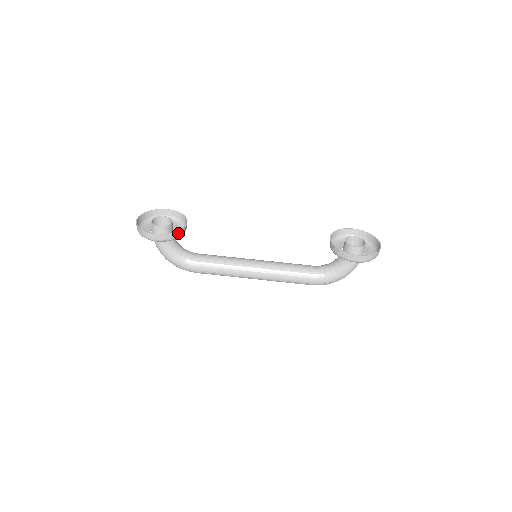
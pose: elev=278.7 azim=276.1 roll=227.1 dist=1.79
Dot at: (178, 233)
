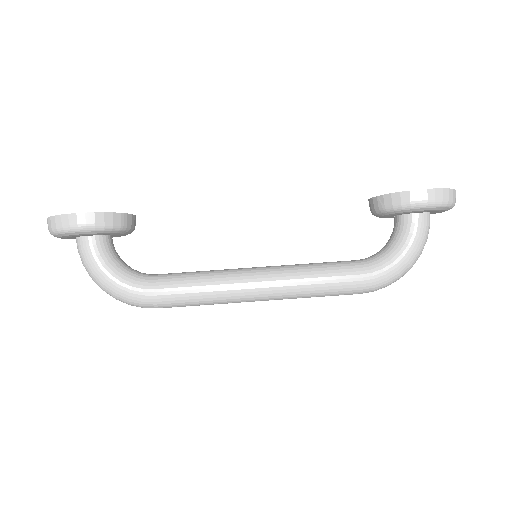
Dot at: (118, 217)
